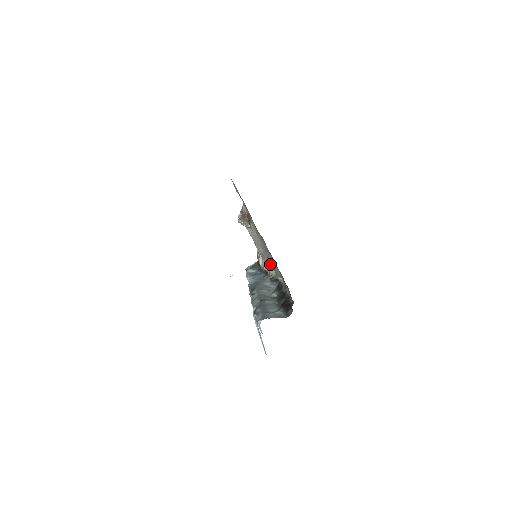
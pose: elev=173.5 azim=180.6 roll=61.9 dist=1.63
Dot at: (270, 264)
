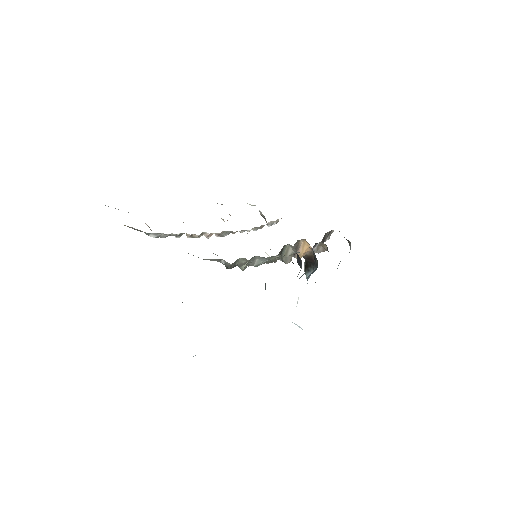
Dot at: occluded
